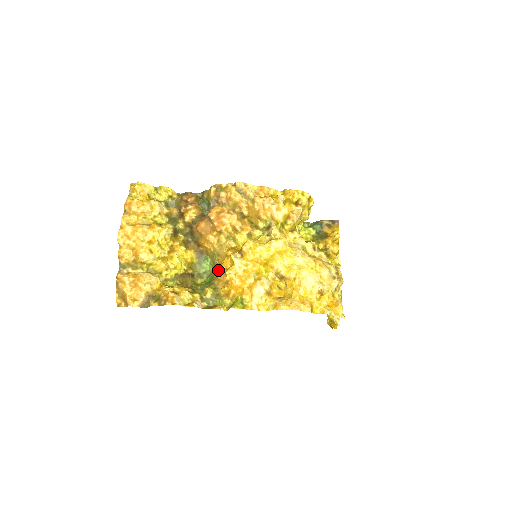
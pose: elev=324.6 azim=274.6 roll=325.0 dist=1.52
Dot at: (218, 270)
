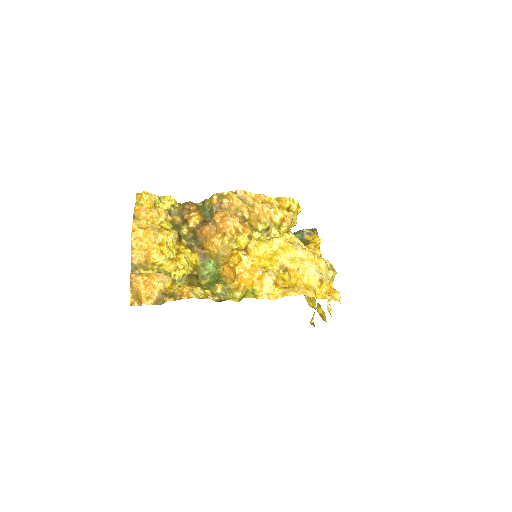
Dot at: (225, 268)
